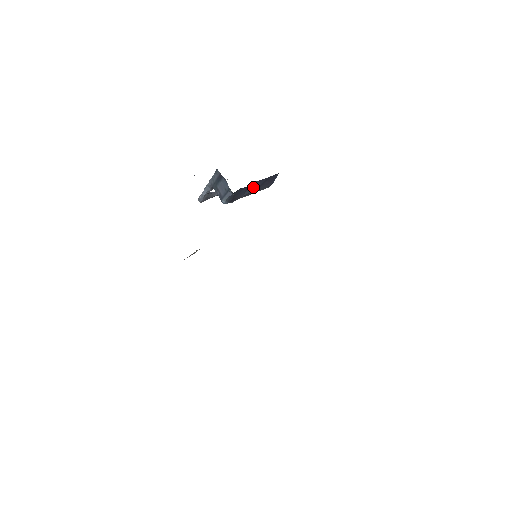
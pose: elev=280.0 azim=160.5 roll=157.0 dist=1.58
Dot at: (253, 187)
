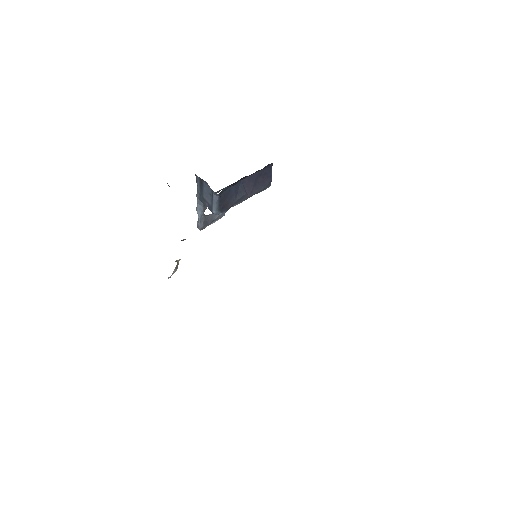
Dot at: (245, 187)
